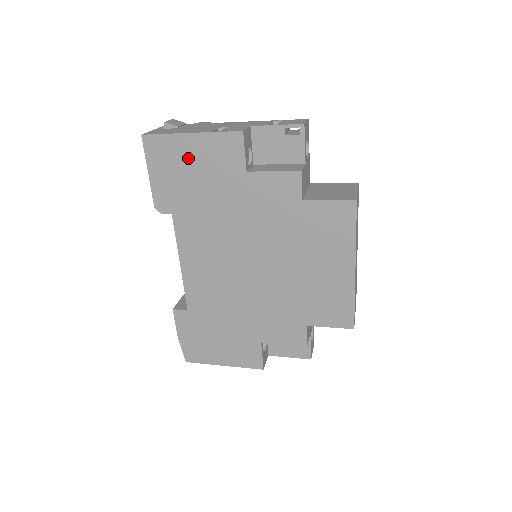
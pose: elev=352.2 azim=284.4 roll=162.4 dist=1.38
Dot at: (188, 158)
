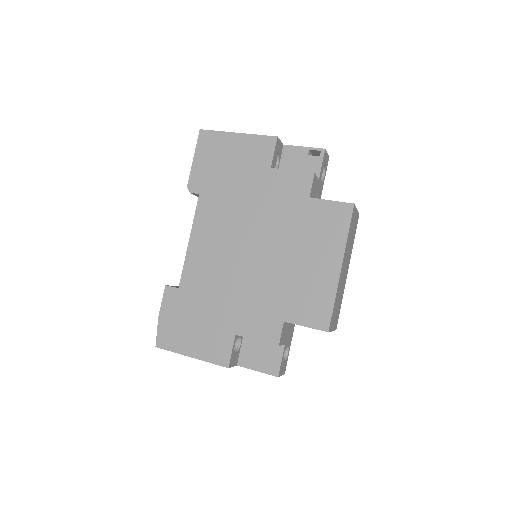
Dot at: (229, 151)
